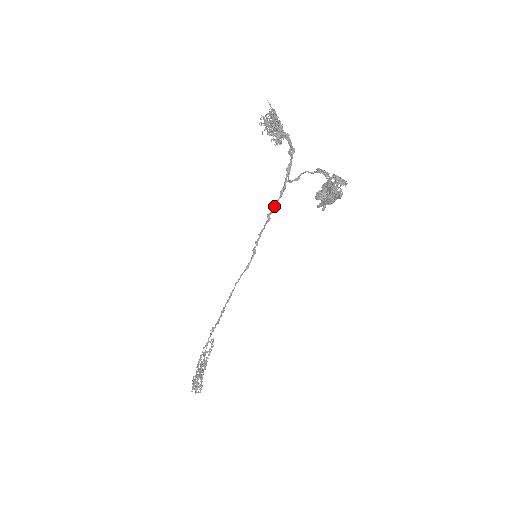
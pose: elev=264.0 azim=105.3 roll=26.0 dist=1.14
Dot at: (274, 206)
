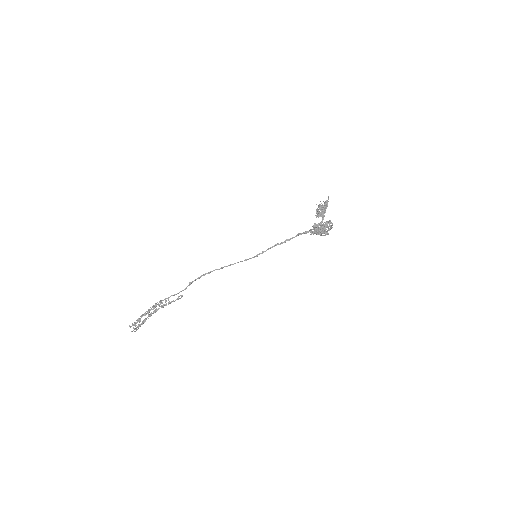
Dot at: (289, 239)
